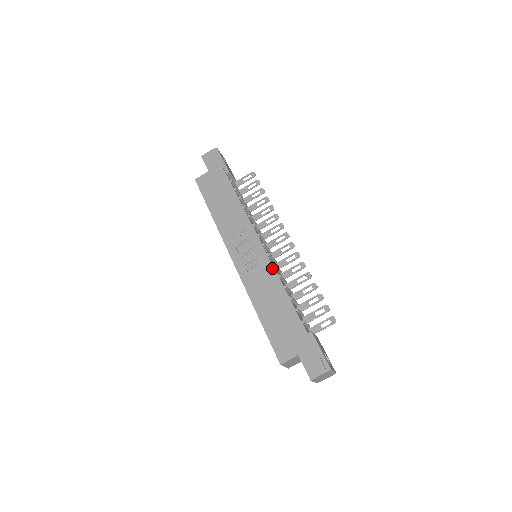
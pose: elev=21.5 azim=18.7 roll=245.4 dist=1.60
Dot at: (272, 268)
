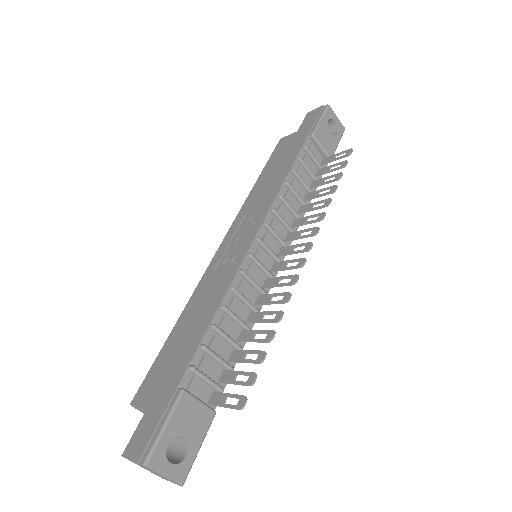
Dot at: (234, 273)
